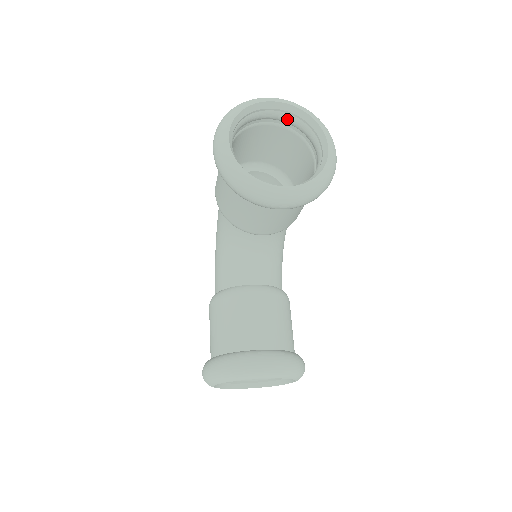
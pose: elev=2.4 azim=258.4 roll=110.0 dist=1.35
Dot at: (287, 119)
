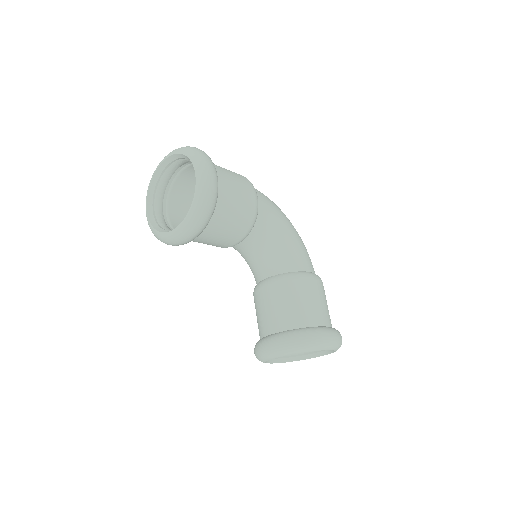
Dot at: (184, 162)
